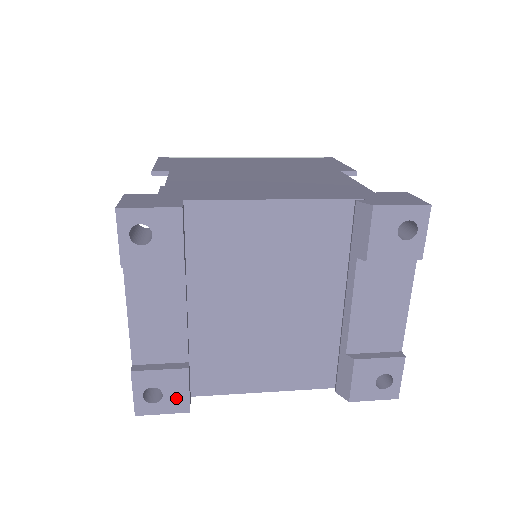
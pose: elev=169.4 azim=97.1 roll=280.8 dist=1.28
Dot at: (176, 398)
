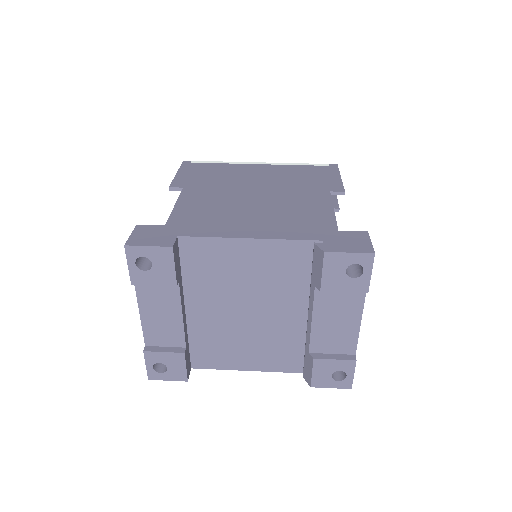
Dot at: (177, 371)
